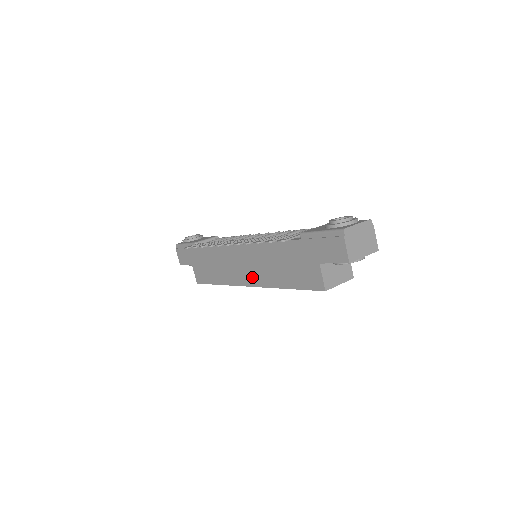
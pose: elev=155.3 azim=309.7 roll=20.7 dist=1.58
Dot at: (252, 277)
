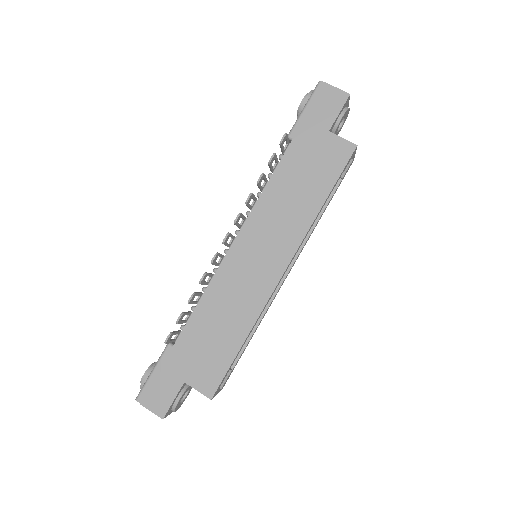
Dot at: (279, 253)
